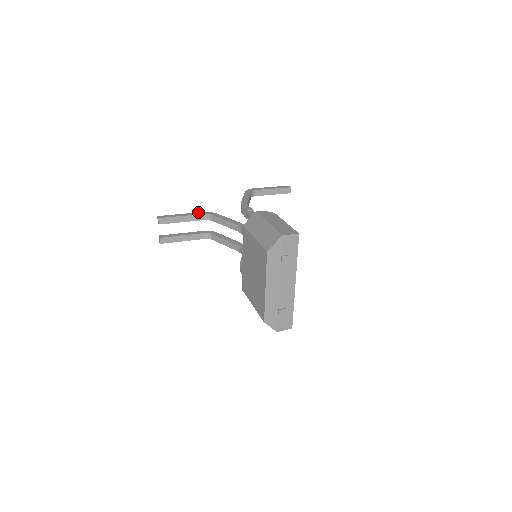
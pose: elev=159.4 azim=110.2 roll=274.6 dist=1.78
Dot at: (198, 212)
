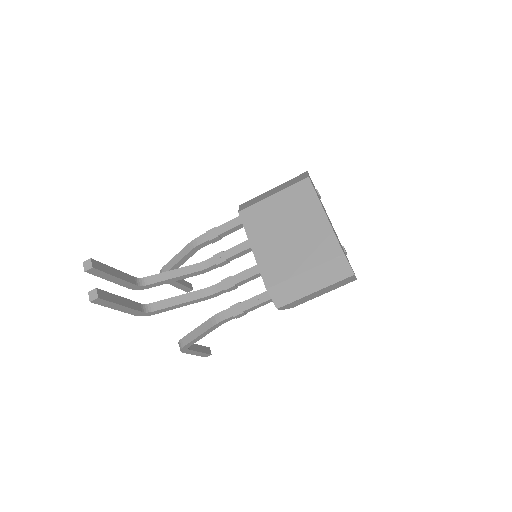
Dot at: occluded
